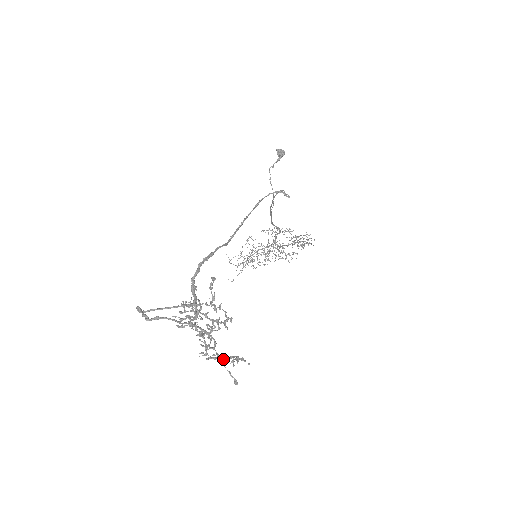
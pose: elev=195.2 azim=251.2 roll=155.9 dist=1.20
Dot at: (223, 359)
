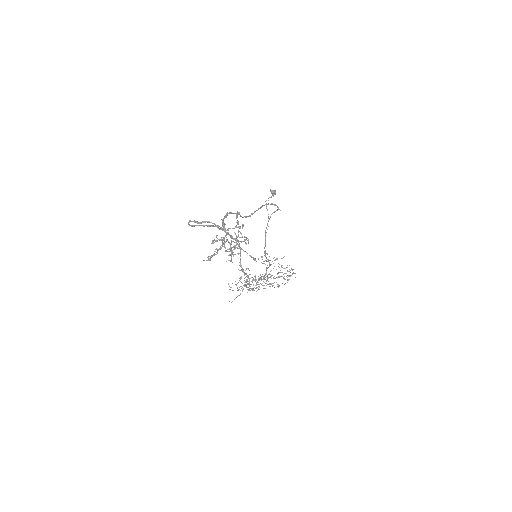
Dot at: (242, 268)
